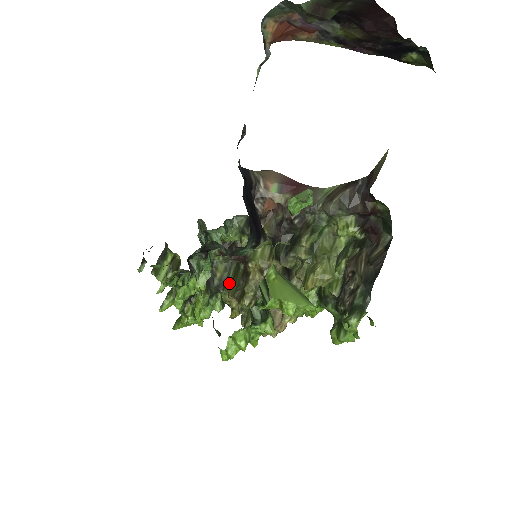
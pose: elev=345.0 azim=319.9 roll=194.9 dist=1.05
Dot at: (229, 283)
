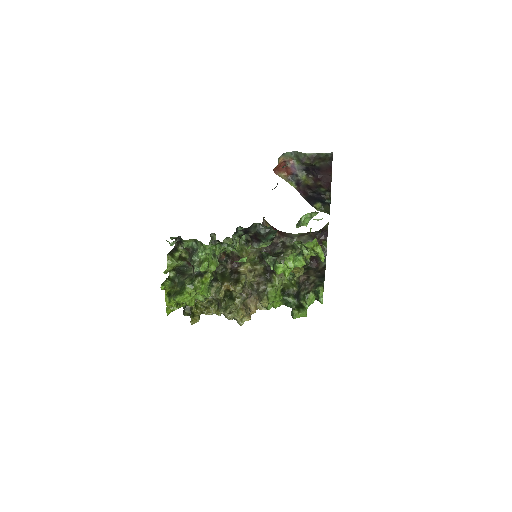
Dot at: (220, 279)
